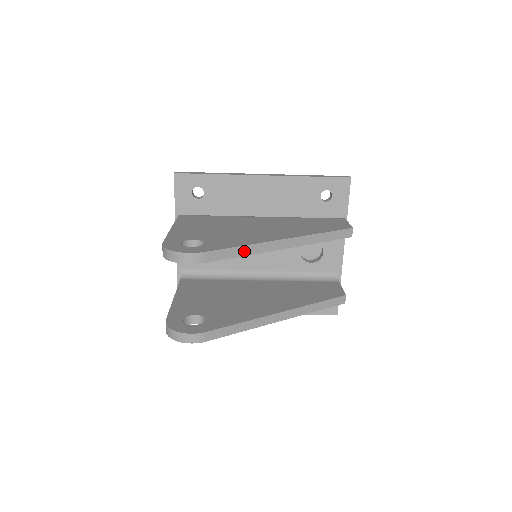
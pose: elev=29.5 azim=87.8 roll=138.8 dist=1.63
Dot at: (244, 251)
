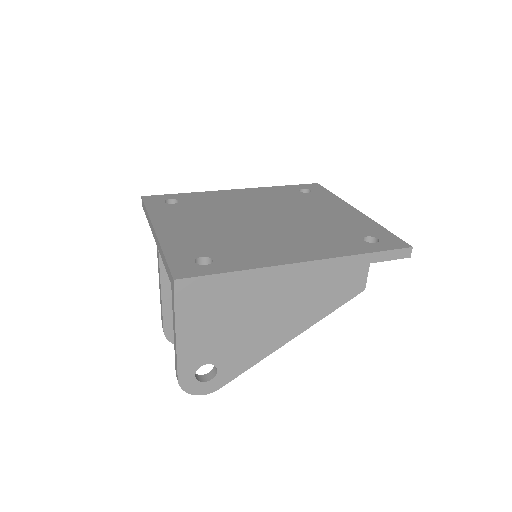
Dot at: occluded
